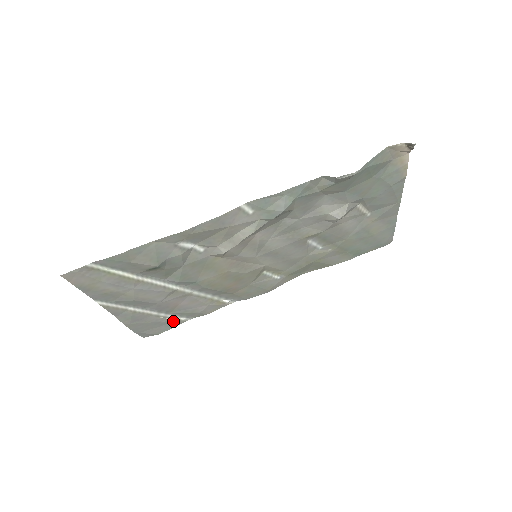
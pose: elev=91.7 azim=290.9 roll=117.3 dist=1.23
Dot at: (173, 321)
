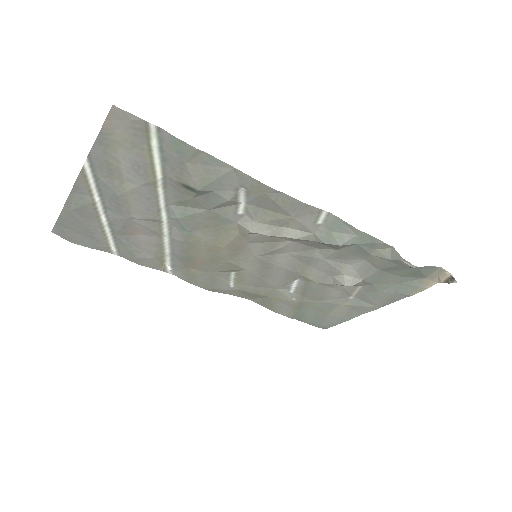
Dot at: (103, 243)
